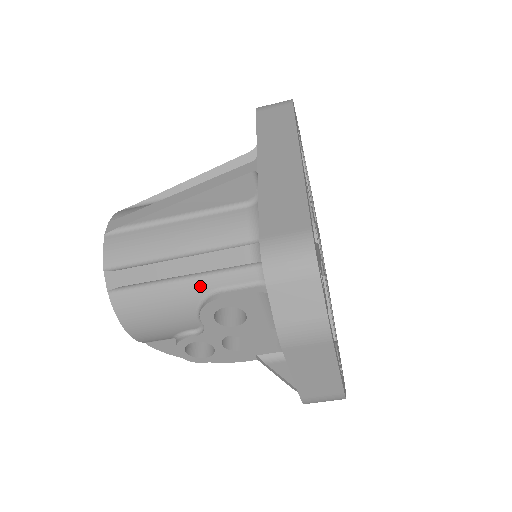
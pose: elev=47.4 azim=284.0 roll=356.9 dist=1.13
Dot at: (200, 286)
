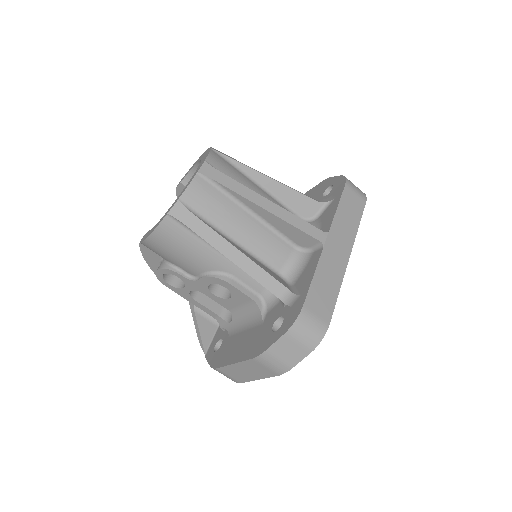
Dot at: (226, 265)
